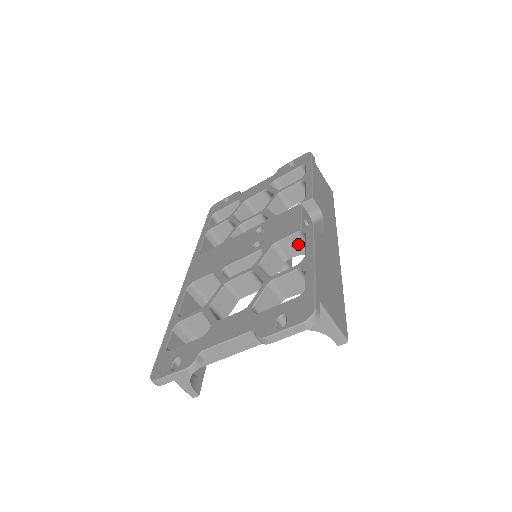
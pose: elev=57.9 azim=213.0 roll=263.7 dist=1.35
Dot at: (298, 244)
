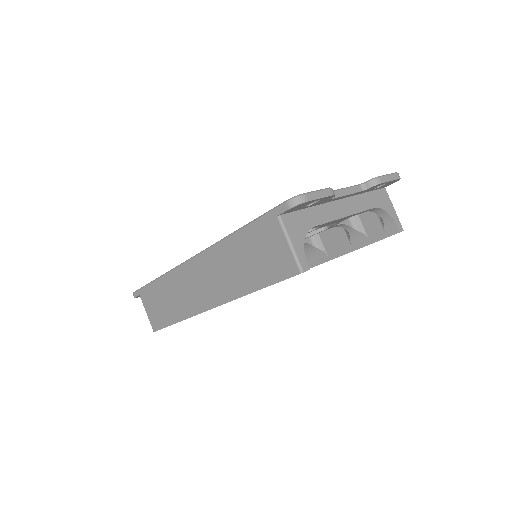
Dot at: occluded
